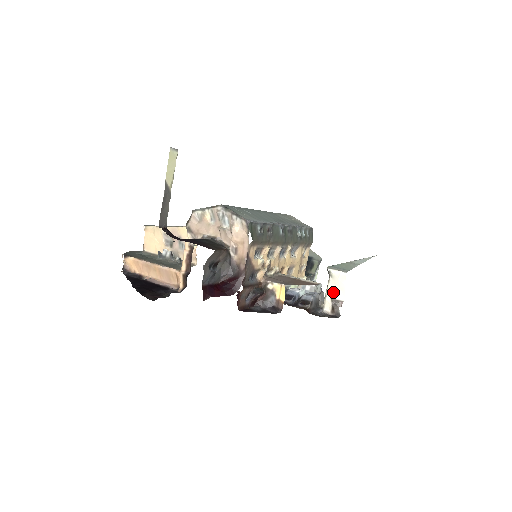
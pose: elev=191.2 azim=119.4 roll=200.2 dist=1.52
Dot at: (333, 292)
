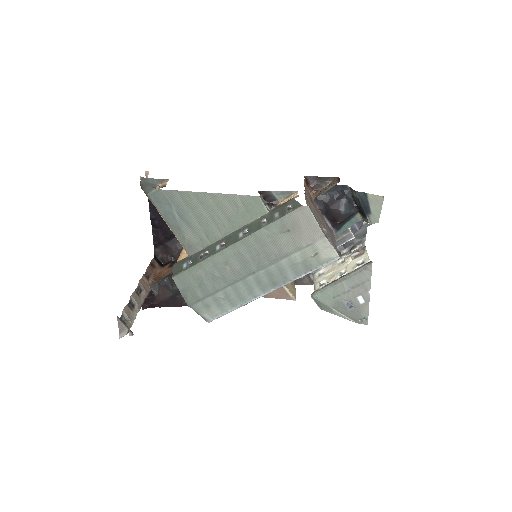
Dot at: occluded
